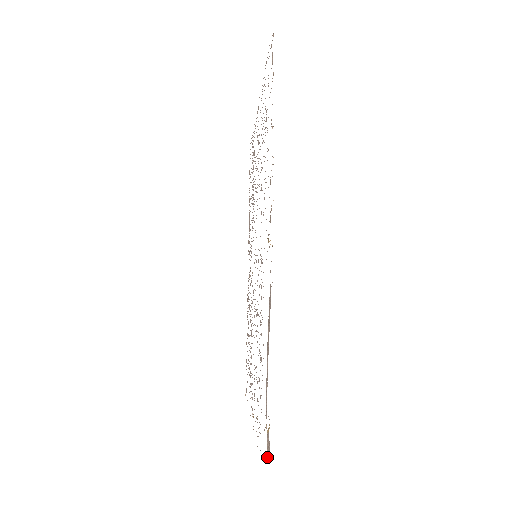
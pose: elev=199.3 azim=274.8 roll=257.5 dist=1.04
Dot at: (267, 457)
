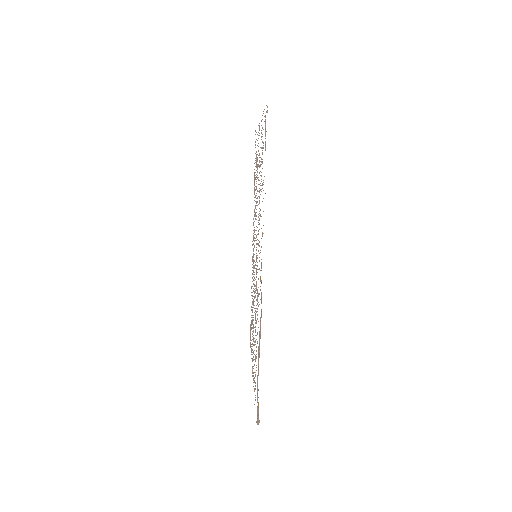
Dot at: (257, 423)
